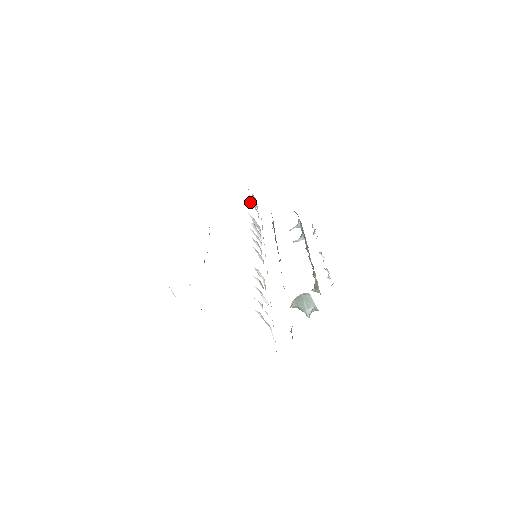
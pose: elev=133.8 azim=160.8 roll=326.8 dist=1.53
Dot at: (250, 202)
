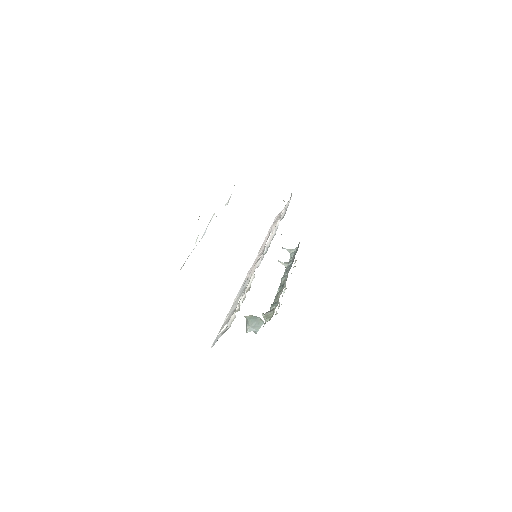
Dot at: (285, 209)
